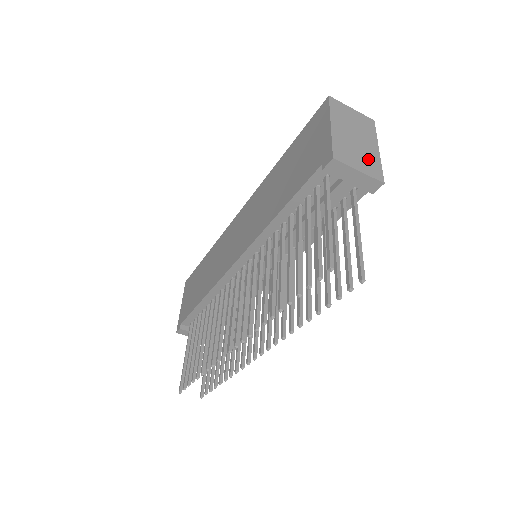
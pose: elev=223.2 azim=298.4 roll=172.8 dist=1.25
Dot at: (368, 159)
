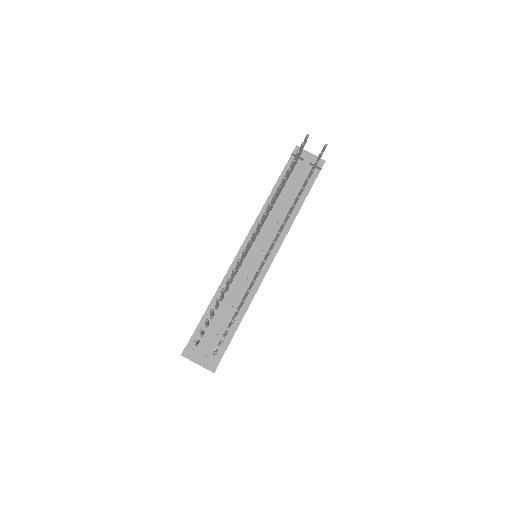
Dot at: occluded
